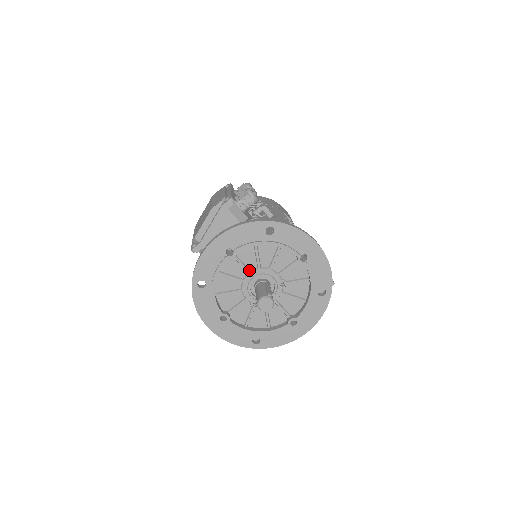
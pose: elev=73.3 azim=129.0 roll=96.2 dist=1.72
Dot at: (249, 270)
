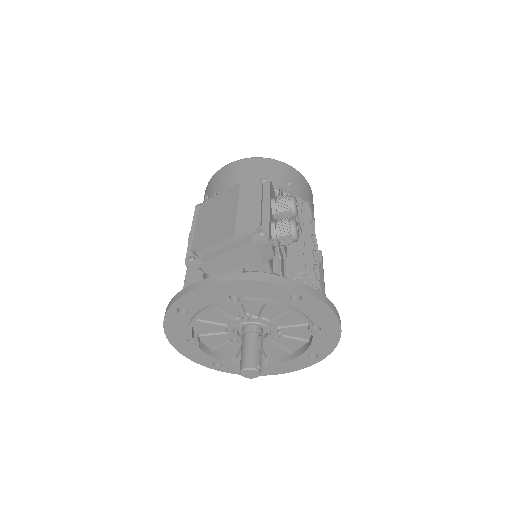
Dot at: (247, 315)
